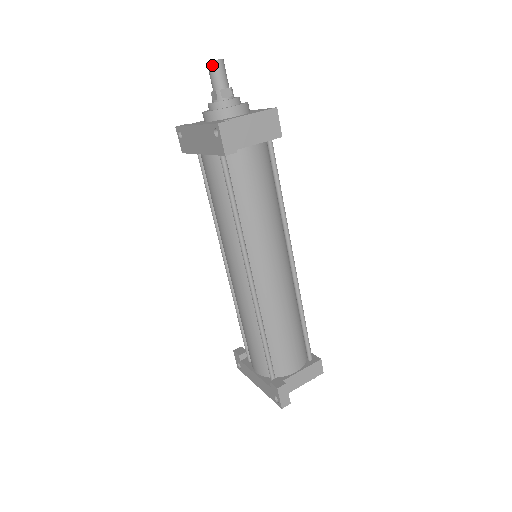
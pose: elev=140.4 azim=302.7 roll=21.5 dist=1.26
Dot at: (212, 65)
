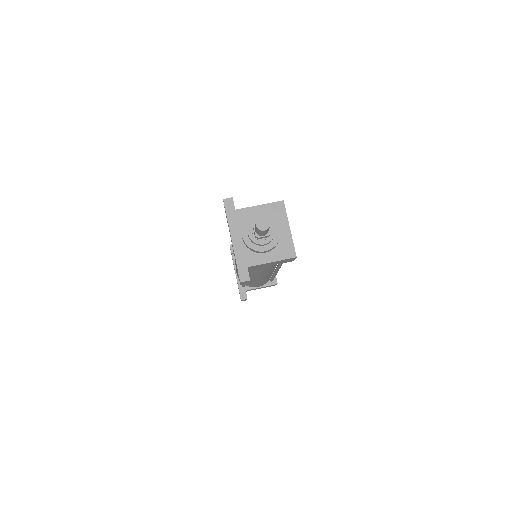
Dot at: (258, 230)
